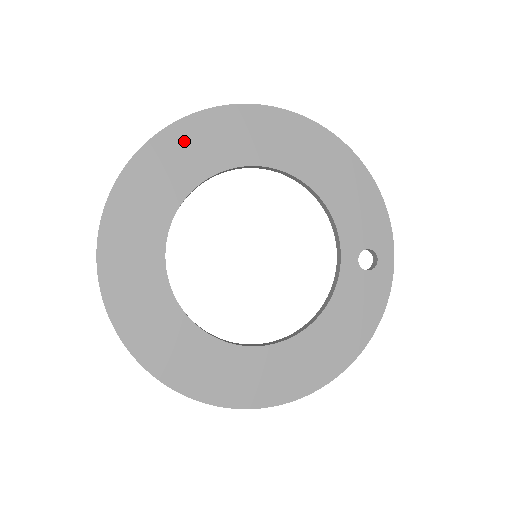
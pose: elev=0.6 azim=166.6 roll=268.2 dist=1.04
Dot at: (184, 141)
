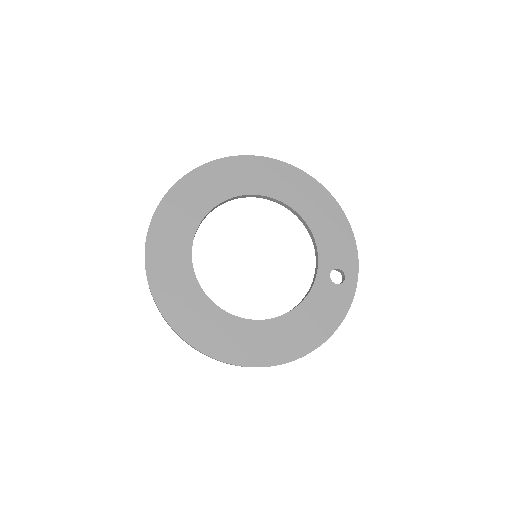
Dot at: (222, 172)
